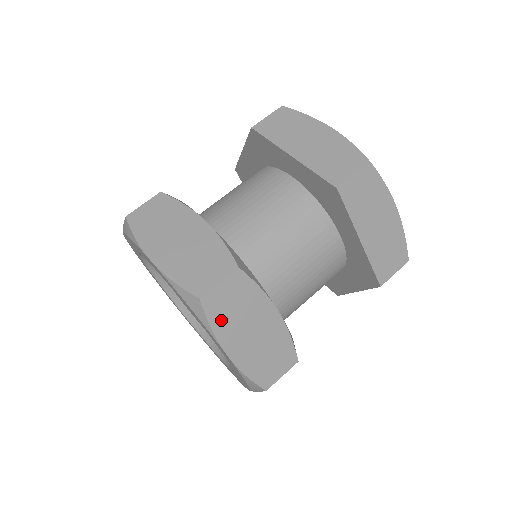
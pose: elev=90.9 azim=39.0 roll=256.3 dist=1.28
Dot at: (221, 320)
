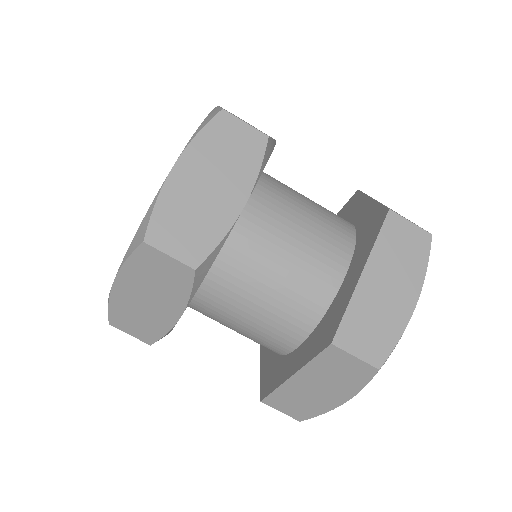
Dot at: (210, 141)
